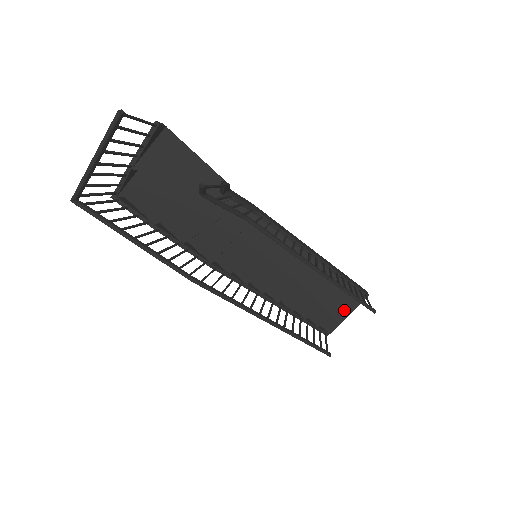
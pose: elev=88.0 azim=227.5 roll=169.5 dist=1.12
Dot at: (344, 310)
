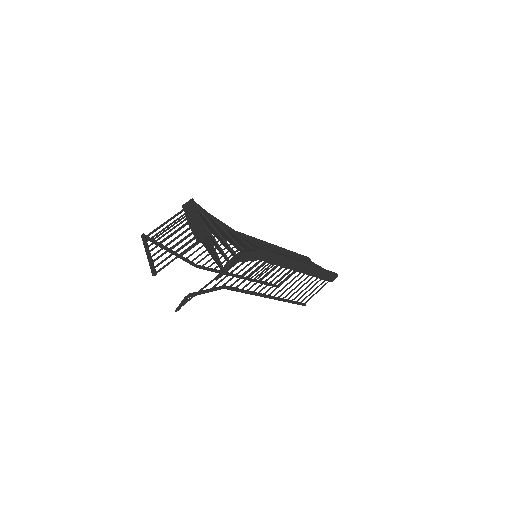
Dot at: occluded
